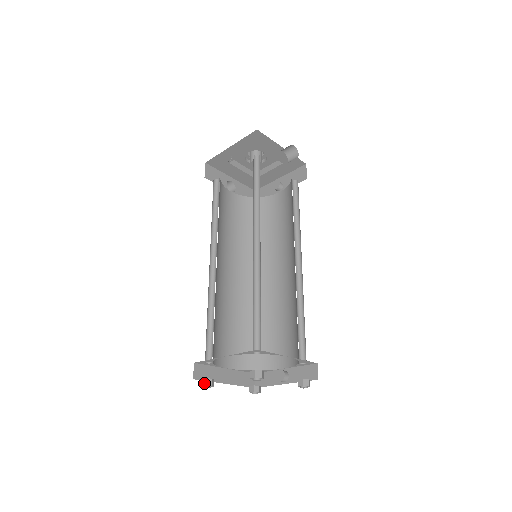
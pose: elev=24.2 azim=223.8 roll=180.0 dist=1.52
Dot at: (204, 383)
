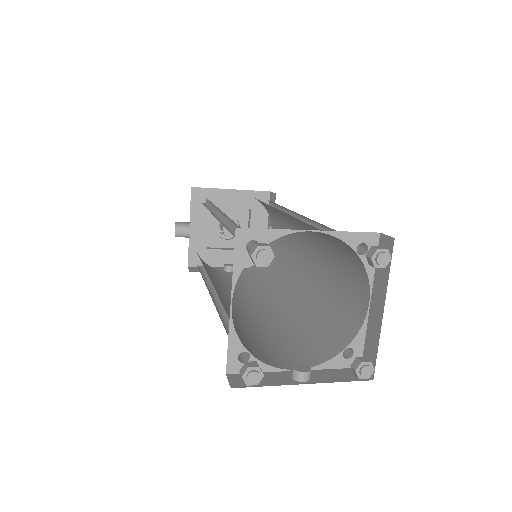
Dot at: (266, 244)
